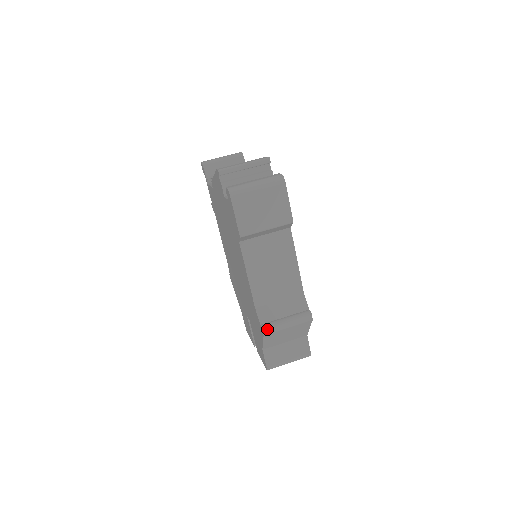
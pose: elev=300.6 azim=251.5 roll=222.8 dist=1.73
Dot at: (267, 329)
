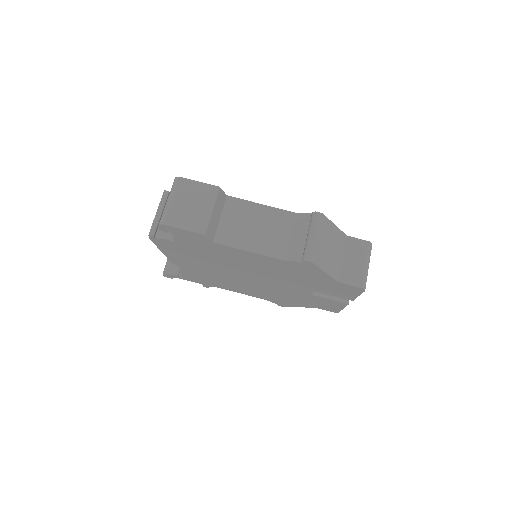
Dot at: (308, 256)
